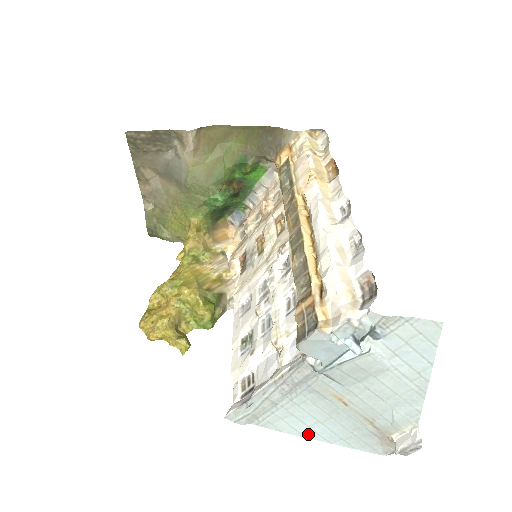
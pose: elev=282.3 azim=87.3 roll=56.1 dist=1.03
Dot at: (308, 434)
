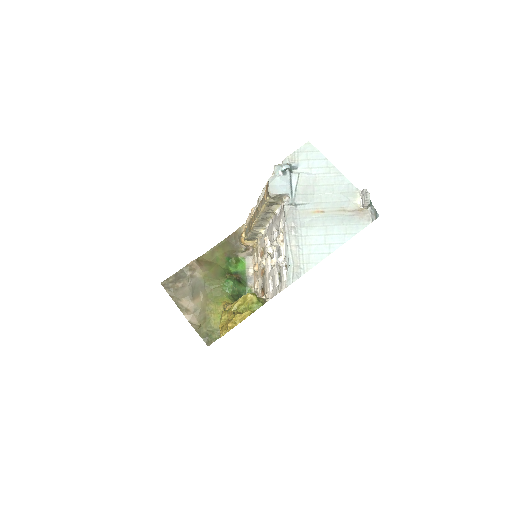
Dot at: (330, 250)
